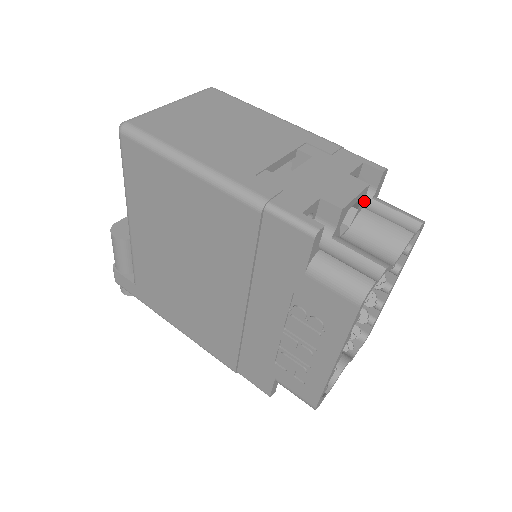
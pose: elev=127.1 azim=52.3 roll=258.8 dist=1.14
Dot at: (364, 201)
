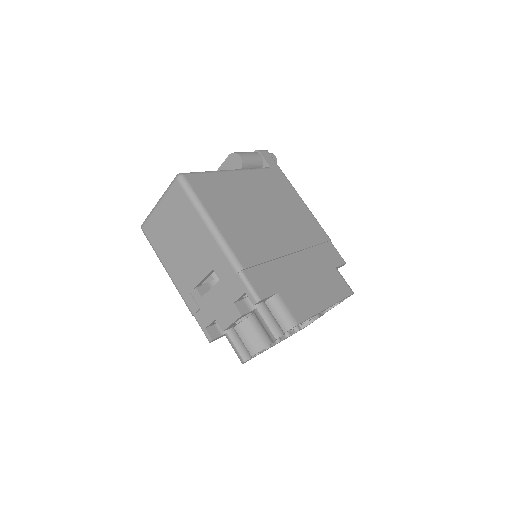
Dot at: occluded
